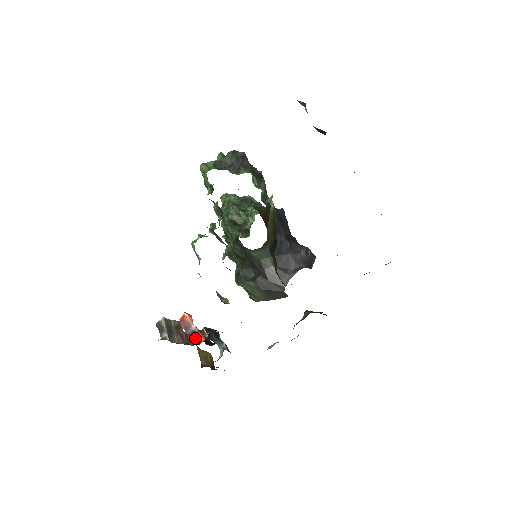
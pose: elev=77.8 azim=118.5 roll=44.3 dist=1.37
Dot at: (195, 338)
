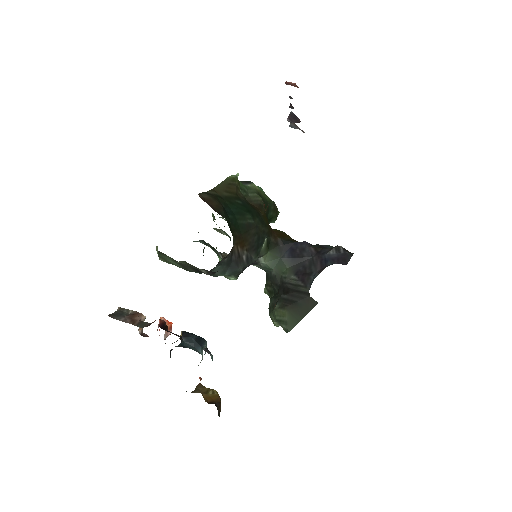
Dot at: occluded
